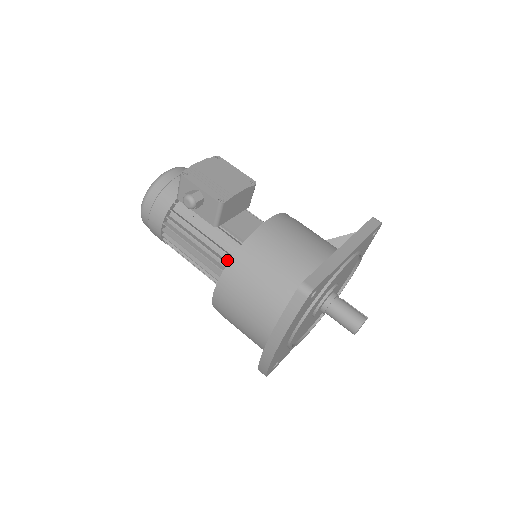
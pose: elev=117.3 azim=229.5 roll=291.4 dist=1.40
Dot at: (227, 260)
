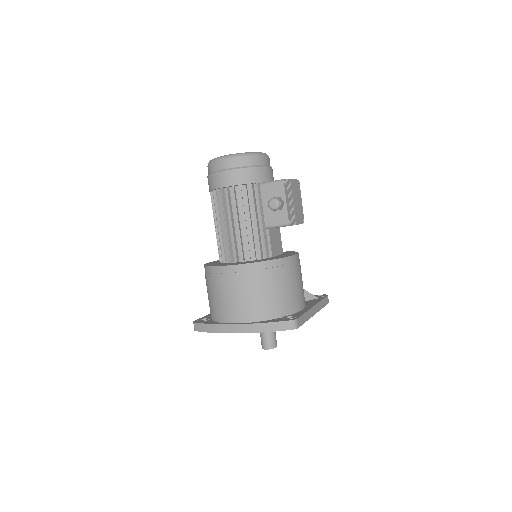
Dot at: (250, 251)
